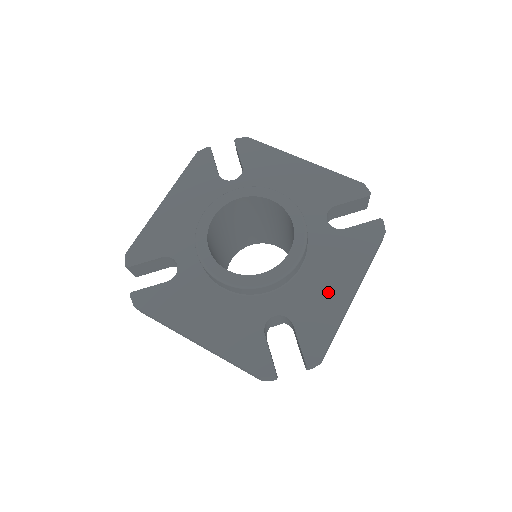
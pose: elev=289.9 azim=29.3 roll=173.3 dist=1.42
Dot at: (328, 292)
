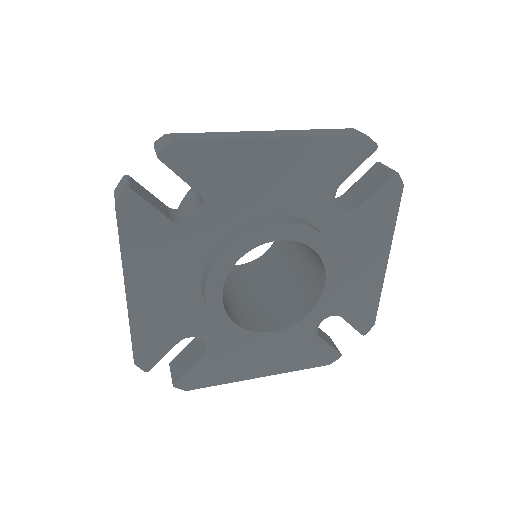
Dot at: (363, 276)
